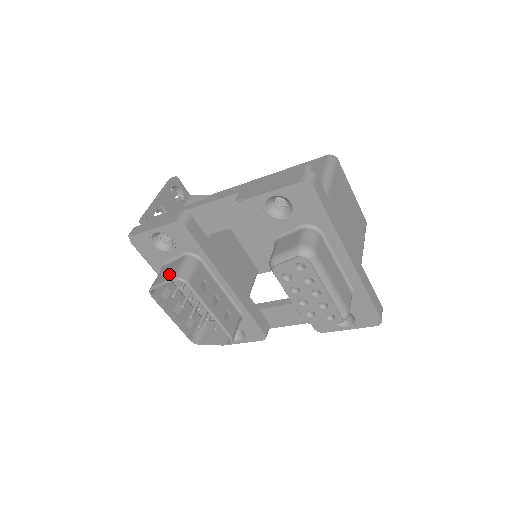
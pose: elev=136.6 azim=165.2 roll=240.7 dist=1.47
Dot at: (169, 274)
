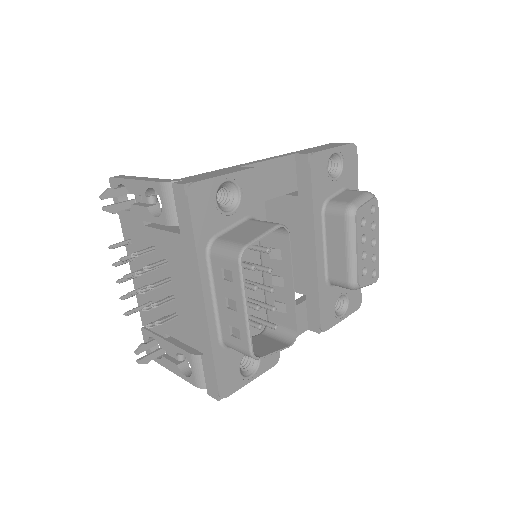
Dot at: (259, 228)
